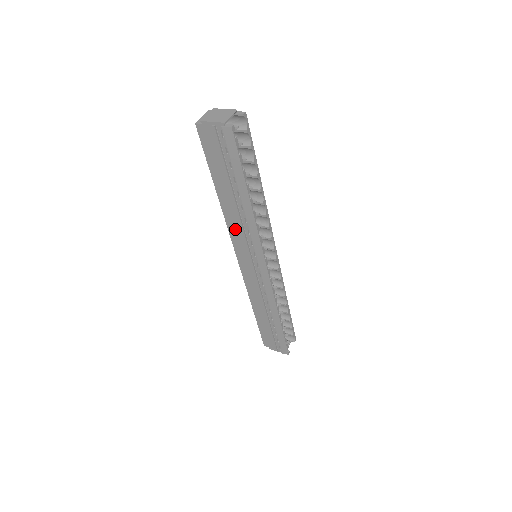
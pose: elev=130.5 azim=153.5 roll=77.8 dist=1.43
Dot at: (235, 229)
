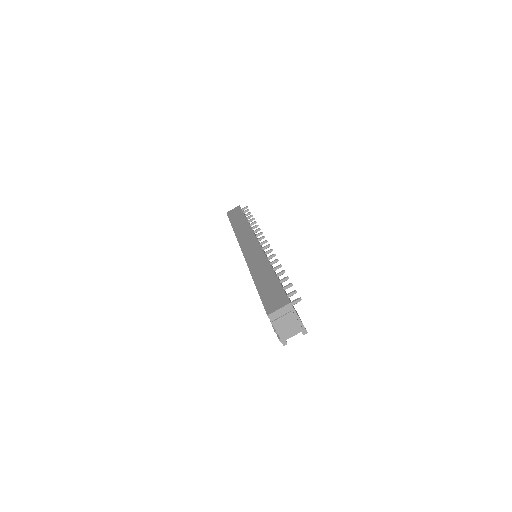
Dot at: occluded
